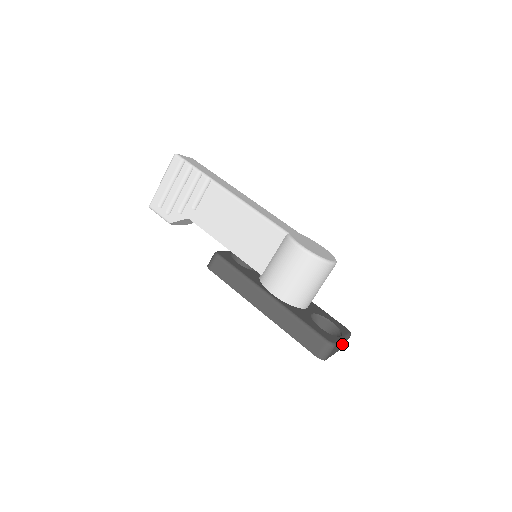
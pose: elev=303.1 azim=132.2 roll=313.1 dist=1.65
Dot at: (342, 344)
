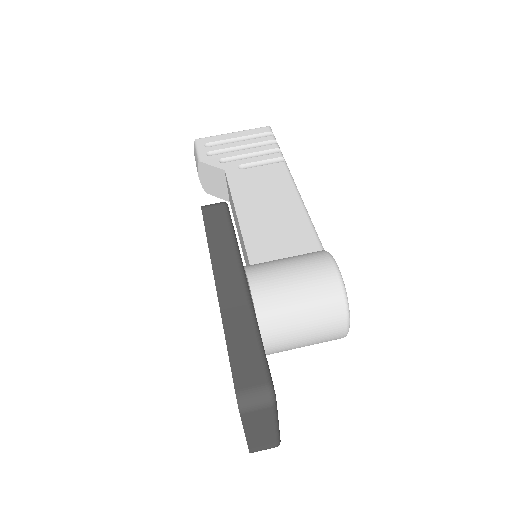
Dot at: (264, 437)
